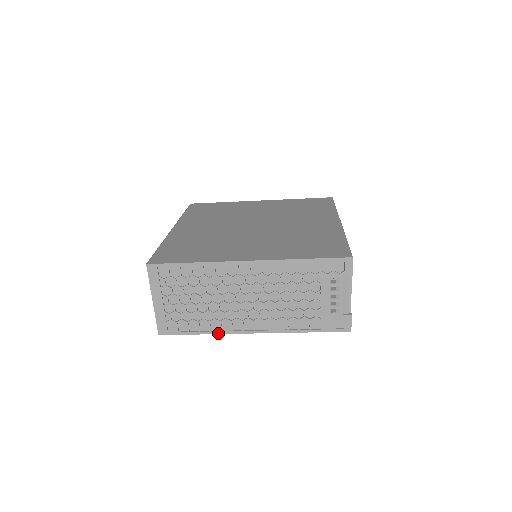
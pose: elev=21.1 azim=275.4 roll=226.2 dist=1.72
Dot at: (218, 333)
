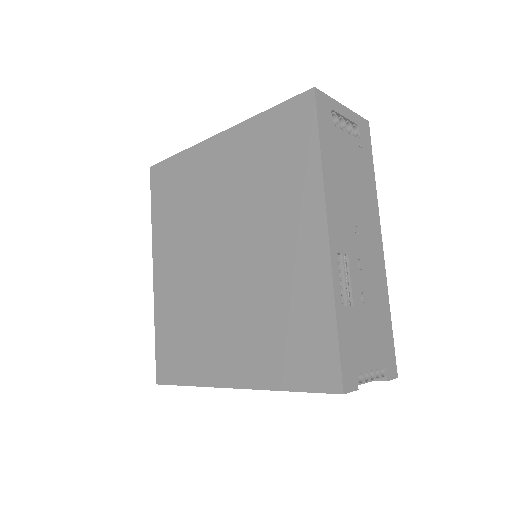
Dot at: occluded
